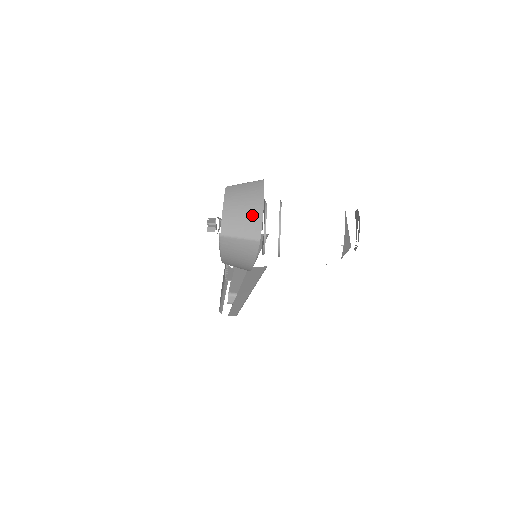
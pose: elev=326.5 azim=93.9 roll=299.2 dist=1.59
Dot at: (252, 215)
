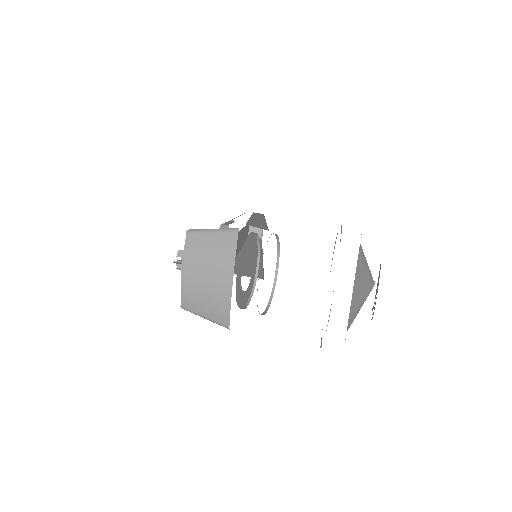
Dot at: (217, 296)
